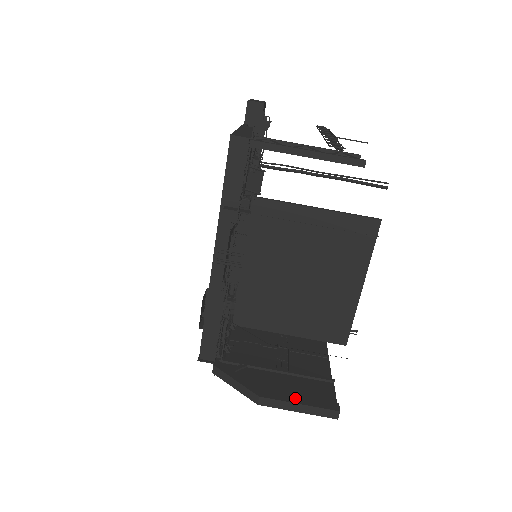
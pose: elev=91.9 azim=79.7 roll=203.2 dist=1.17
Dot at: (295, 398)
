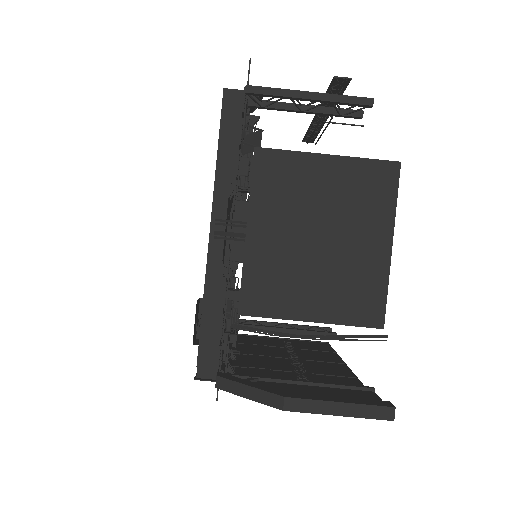
Dot at: (332, 398)
